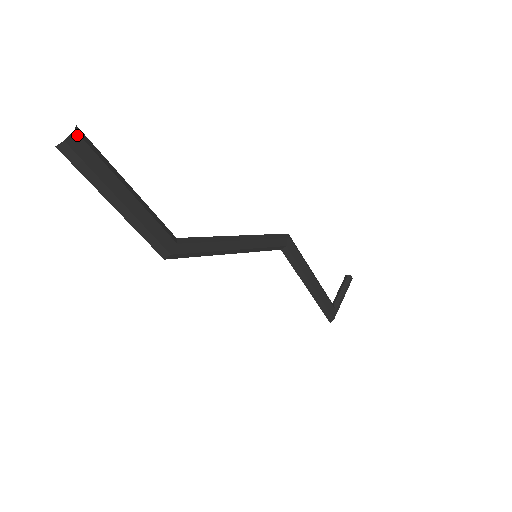
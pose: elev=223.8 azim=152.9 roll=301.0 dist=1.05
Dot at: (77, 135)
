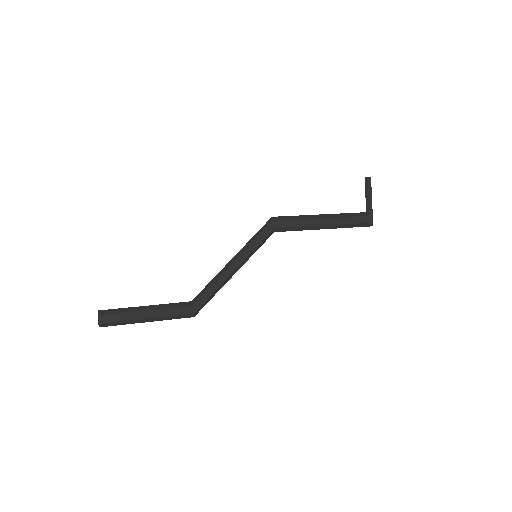
Dot at: (101, 316)
